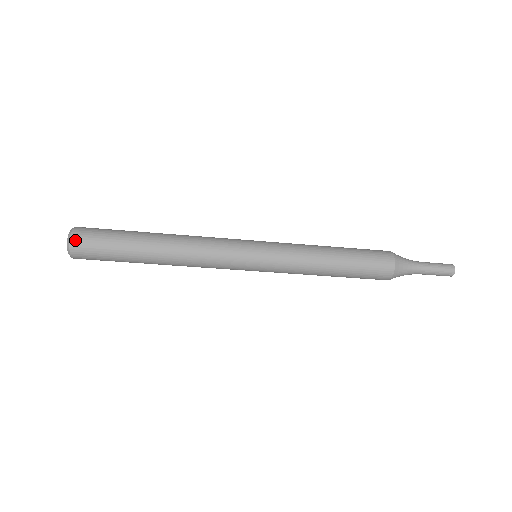
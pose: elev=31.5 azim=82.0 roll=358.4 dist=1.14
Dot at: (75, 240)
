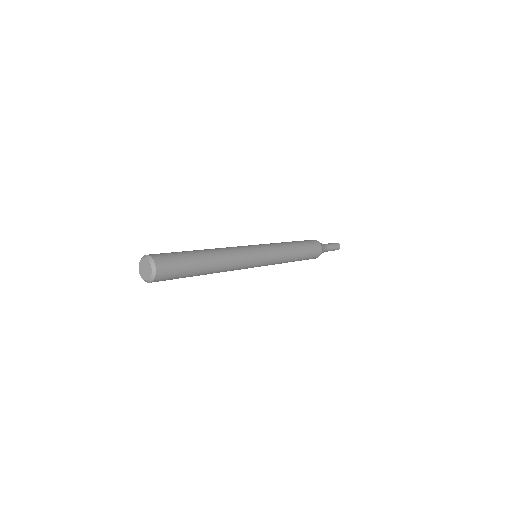
Dot at: (159, 265)
